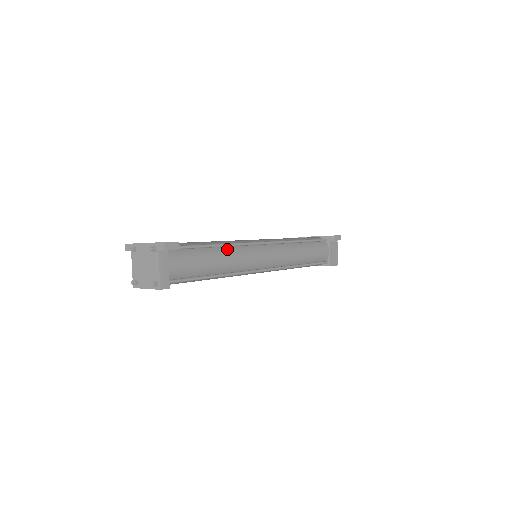
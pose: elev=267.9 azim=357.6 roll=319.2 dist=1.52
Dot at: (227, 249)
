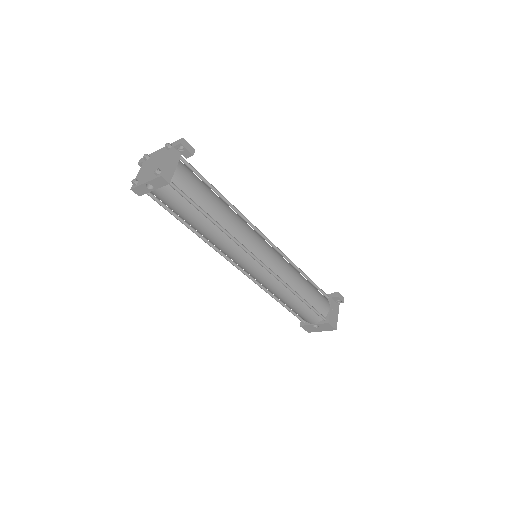
Dot at: (233, 211)
